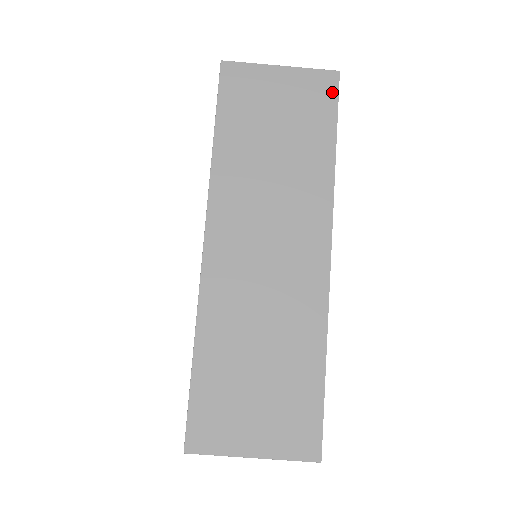
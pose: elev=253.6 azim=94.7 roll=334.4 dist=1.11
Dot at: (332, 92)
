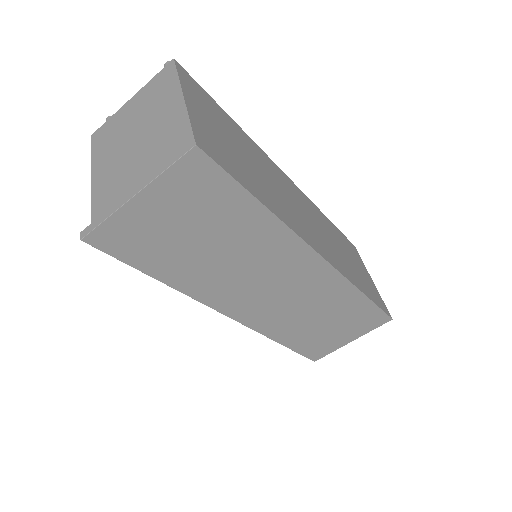
Dot at: (211, 170)
